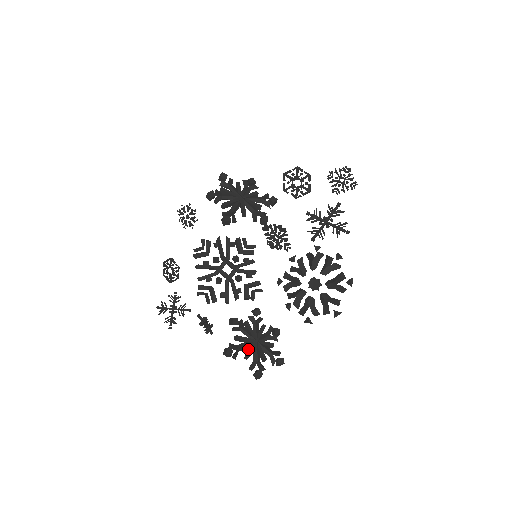
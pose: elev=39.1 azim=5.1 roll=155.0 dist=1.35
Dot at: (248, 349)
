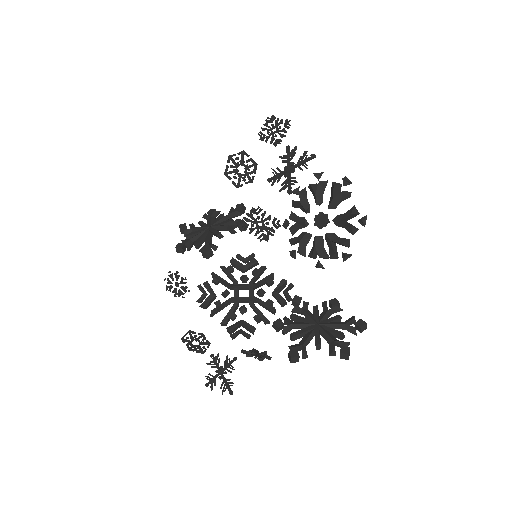
Dot at: (315, 339)
